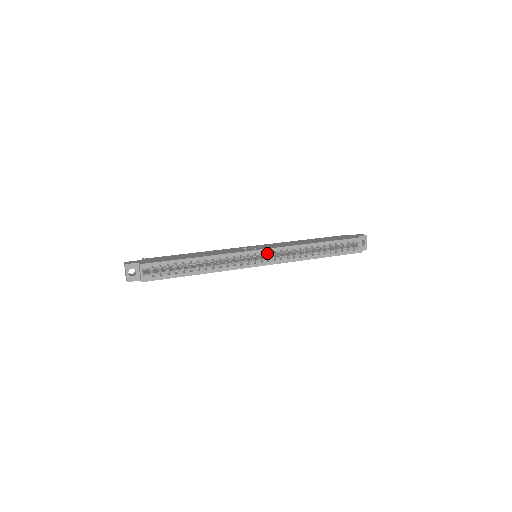
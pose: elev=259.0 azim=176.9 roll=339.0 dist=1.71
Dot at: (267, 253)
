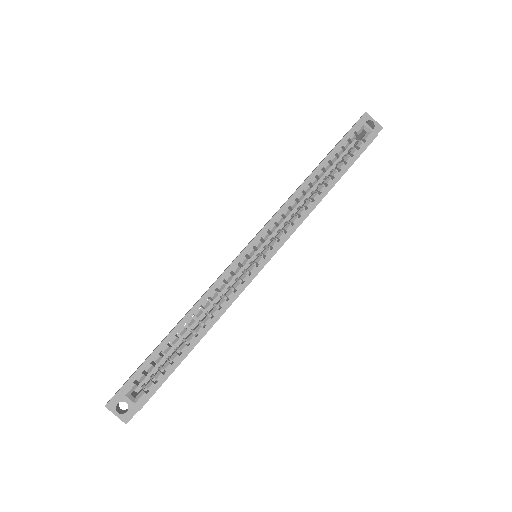
Dot at: (262, 241)
